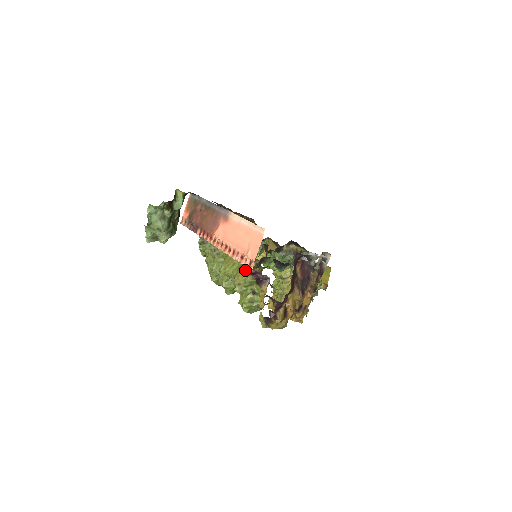
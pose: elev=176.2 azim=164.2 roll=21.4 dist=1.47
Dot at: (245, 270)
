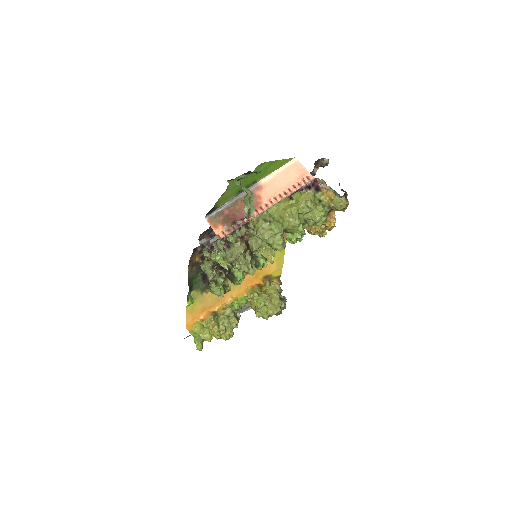
Dot at: (306, 191)
